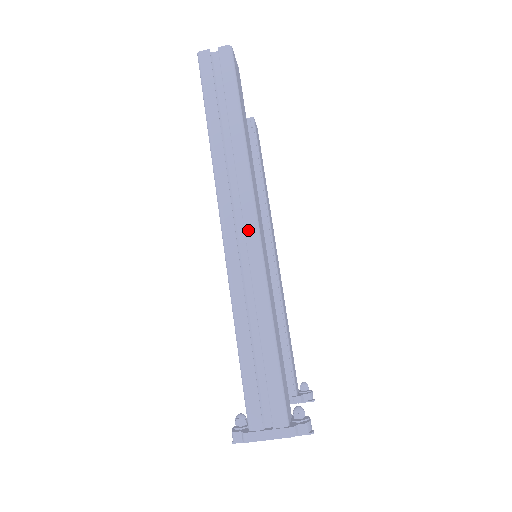
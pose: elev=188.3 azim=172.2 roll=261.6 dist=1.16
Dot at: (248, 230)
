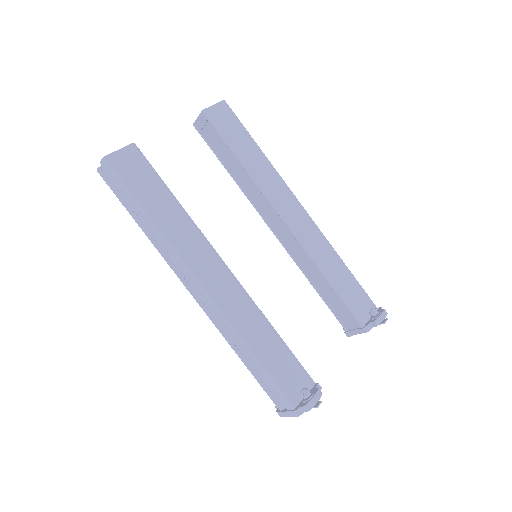
Dot at: (199, 293)
